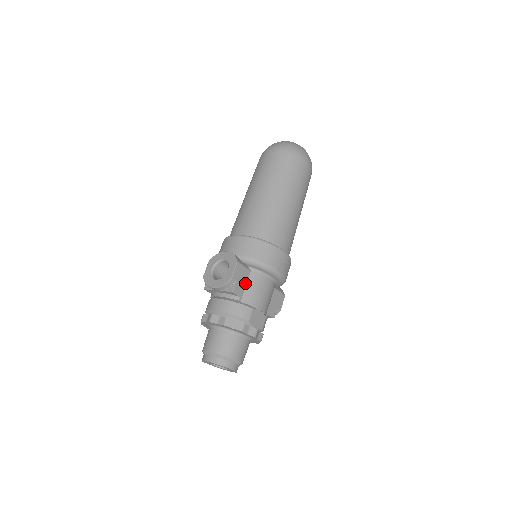
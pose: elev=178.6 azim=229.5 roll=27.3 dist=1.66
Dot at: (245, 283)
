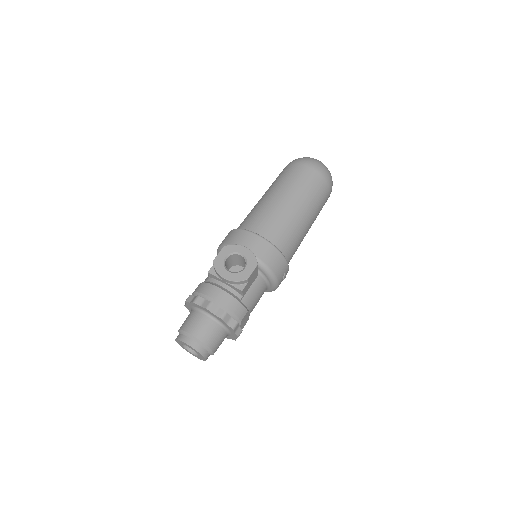
Dot at: (251, 285)
